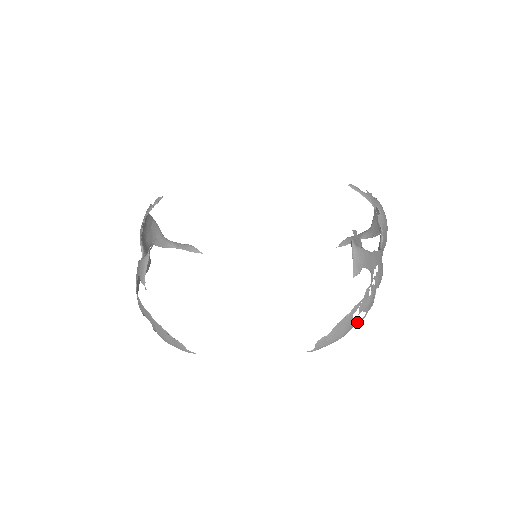
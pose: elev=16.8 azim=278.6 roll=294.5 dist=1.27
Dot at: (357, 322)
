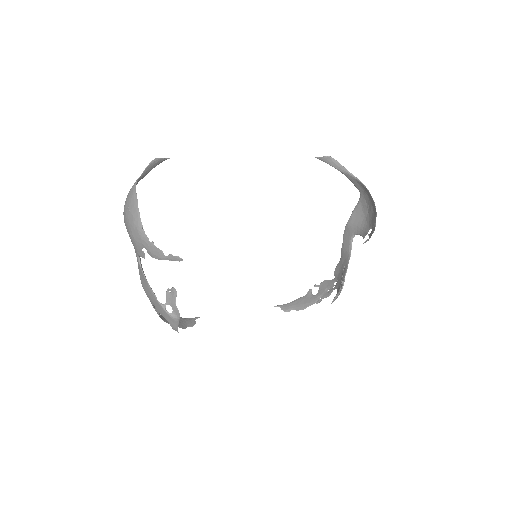
Dot at: (311, 292)
